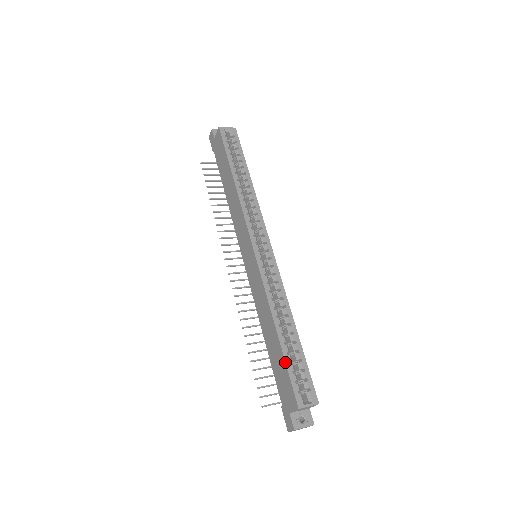
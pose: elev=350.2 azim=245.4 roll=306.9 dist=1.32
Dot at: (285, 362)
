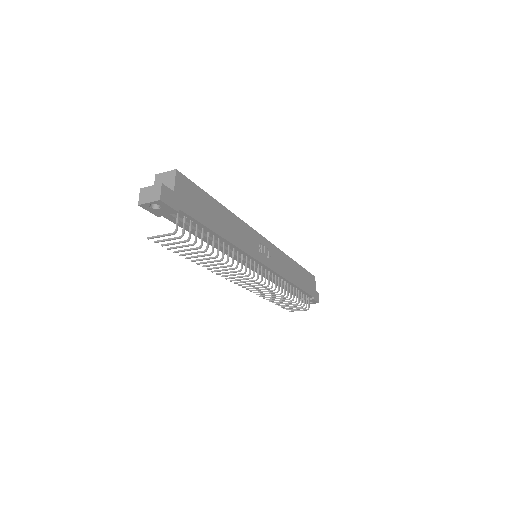
Dot at: occluded
